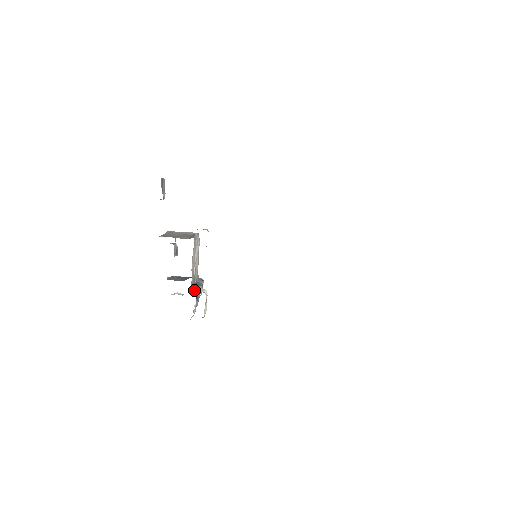
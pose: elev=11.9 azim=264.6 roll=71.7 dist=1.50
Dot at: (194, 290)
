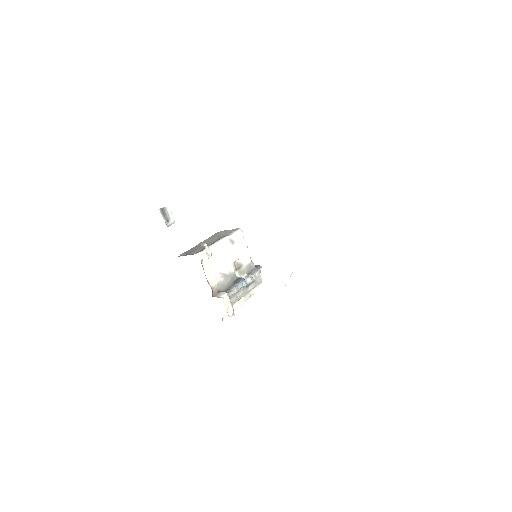
Dot at: (215, 296)
